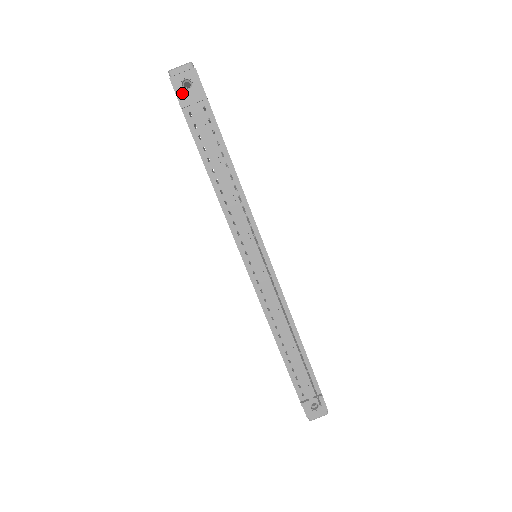
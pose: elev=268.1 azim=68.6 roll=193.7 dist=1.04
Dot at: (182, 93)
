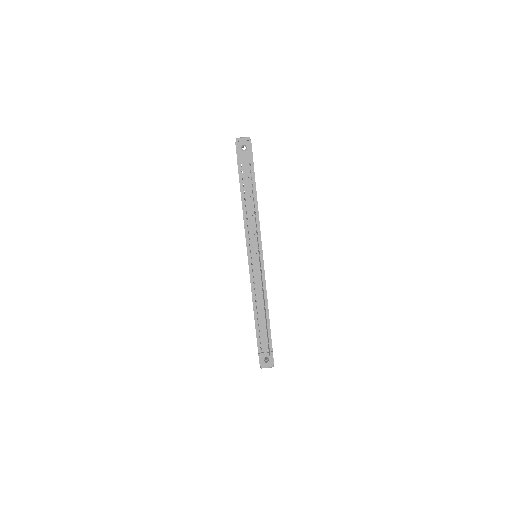
Dot at: (240, 152)
